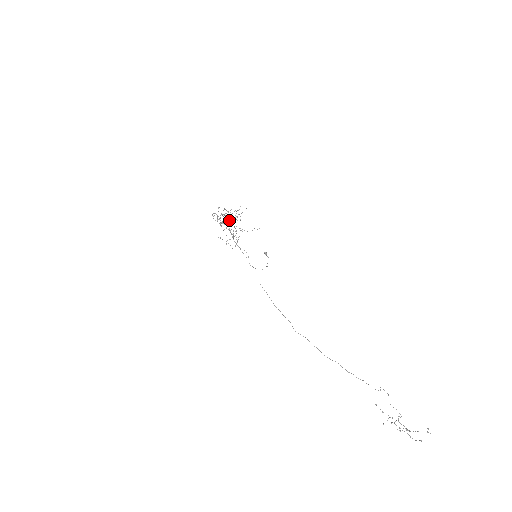
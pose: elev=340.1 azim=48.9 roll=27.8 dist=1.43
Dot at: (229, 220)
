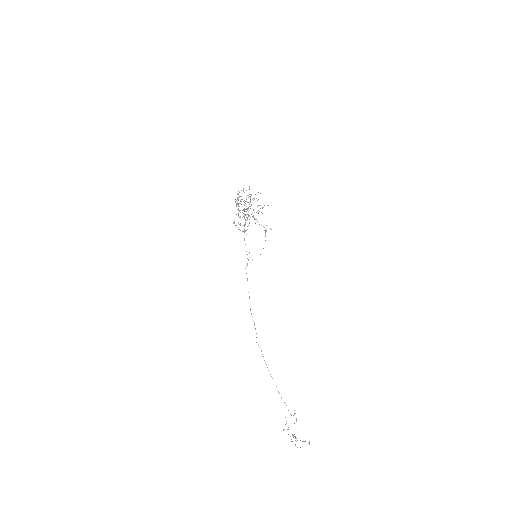
Dot at: (248, 208)
